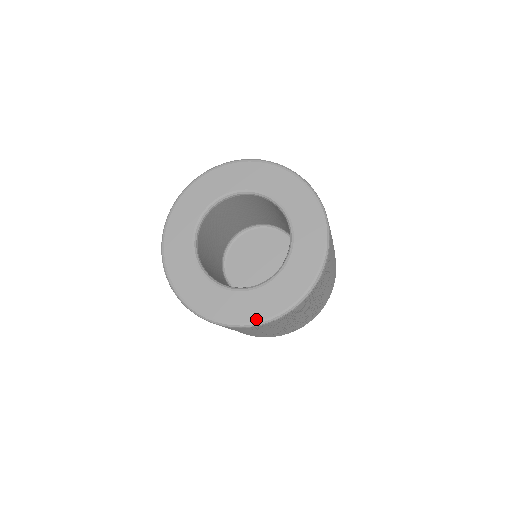
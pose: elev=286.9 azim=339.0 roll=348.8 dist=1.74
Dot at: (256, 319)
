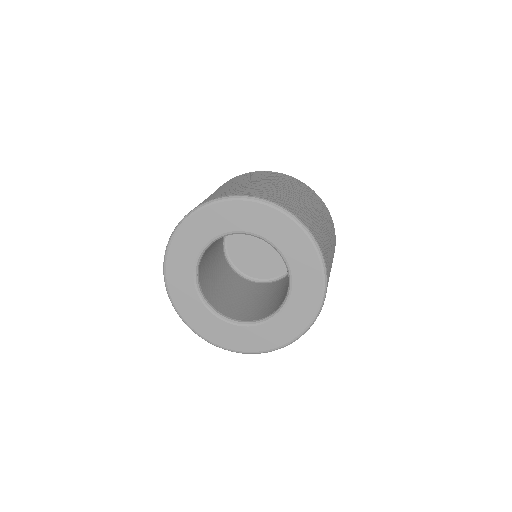
Dot at: (278, 345)
